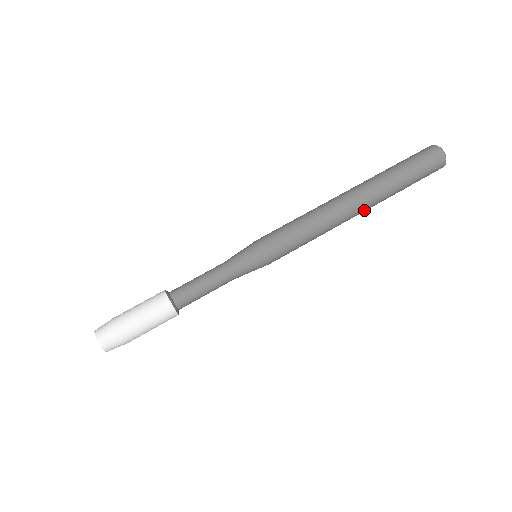
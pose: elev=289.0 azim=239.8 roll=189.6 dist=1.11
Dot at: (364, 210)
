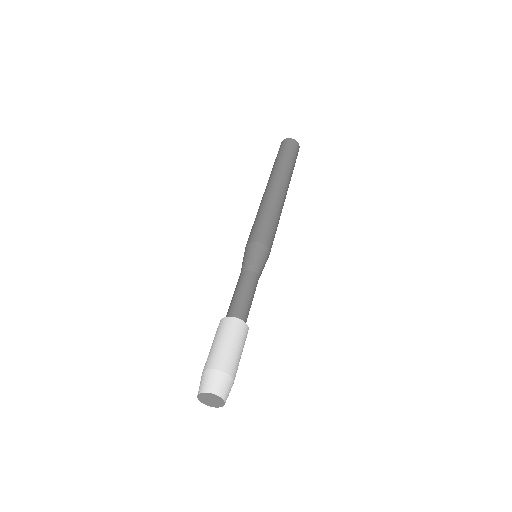
Dot at: occluded
